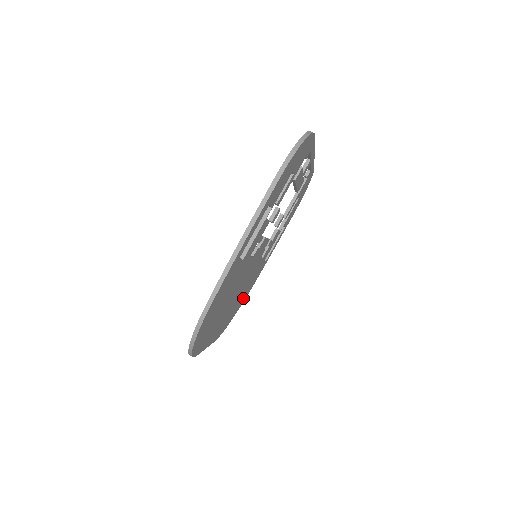
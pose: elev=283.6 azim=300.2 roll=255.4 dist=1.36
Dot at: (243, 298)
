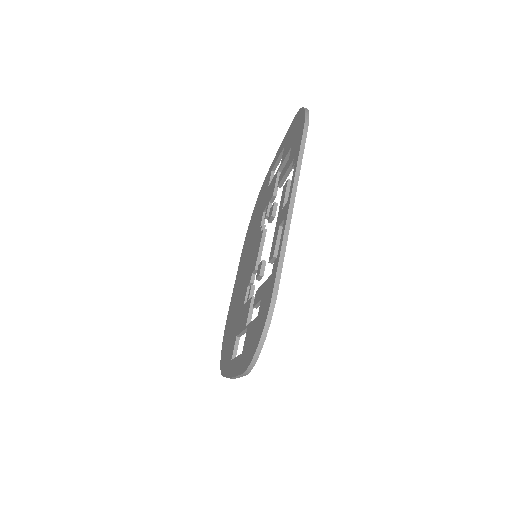
Dot at: occluded
